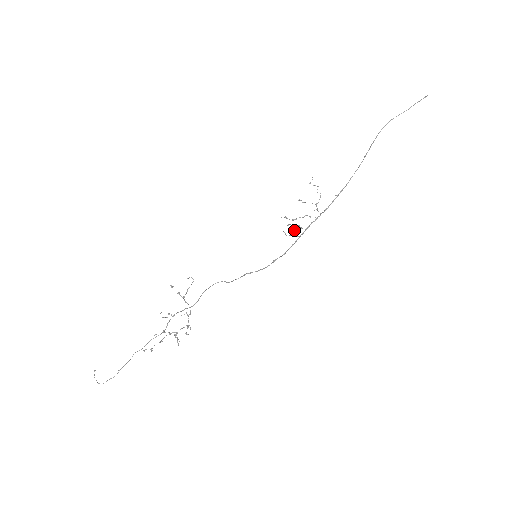
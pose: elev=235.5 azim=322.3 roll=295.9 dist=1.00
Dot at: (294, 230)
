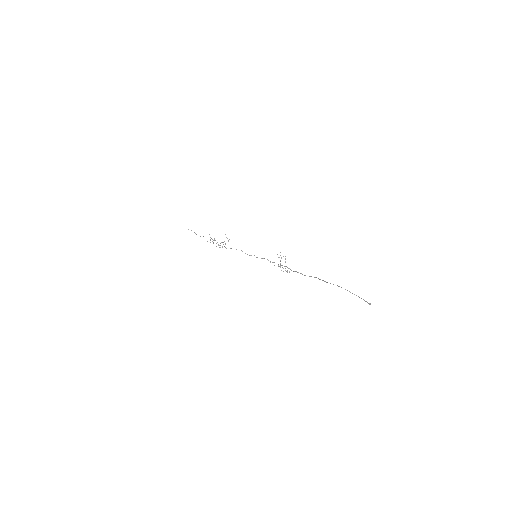
Dot at: (280, 261)
